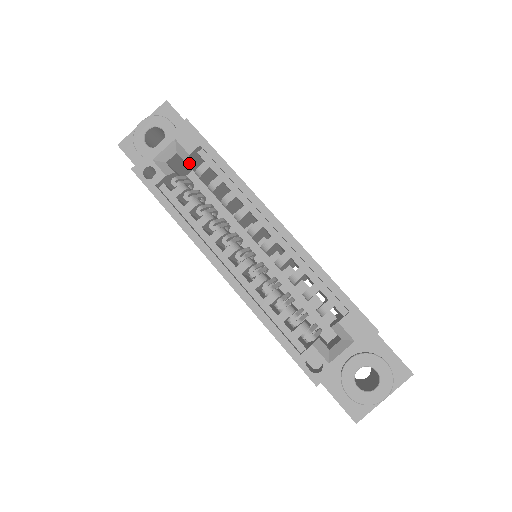
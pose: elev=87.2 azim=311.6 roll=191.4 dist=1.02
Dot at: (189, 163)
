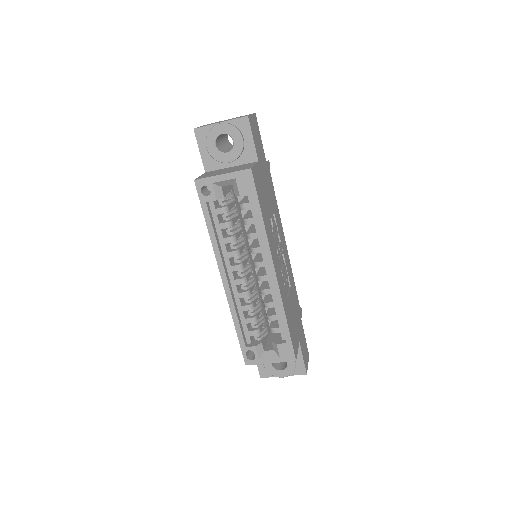
Dot at: occluded
